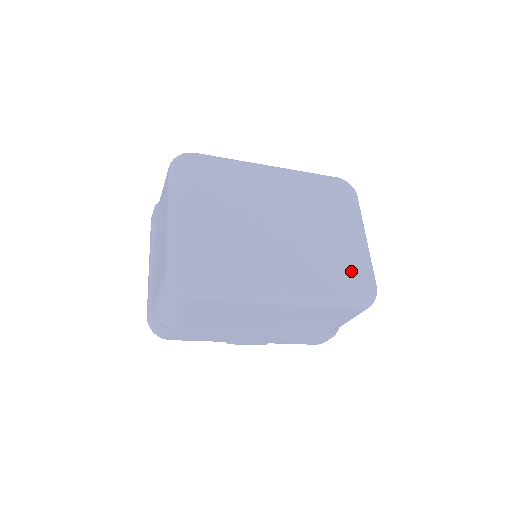
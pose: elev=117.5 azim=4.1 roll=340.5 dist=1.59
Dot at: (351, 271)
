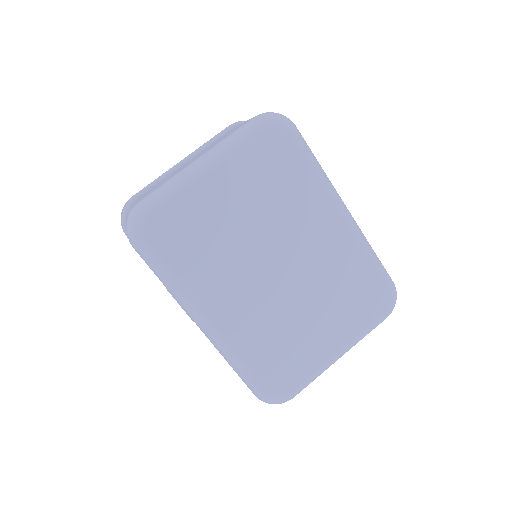
Dot at: (287, 366)
